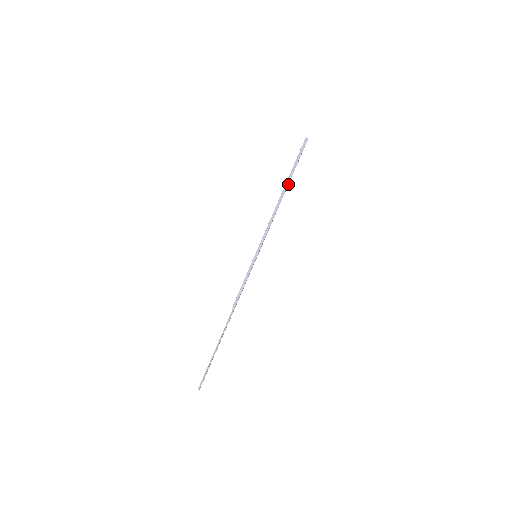
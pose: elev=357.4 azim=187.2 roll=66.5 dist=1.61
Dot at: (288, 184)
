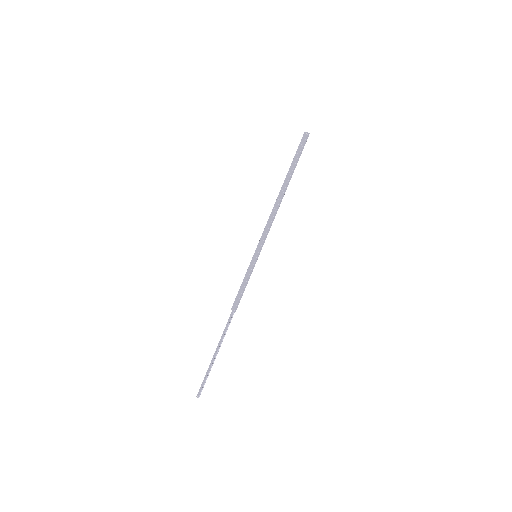
Dot at: (287, 180)
